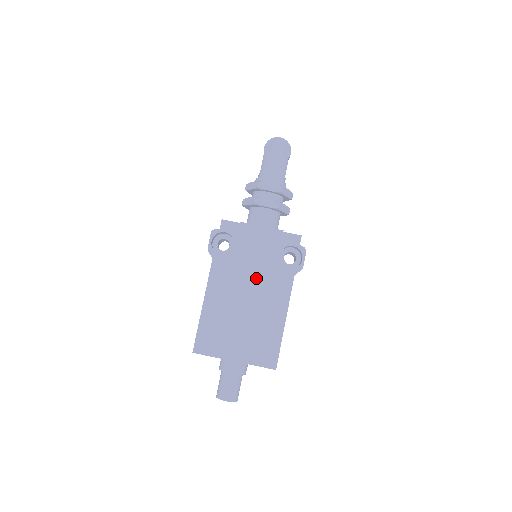
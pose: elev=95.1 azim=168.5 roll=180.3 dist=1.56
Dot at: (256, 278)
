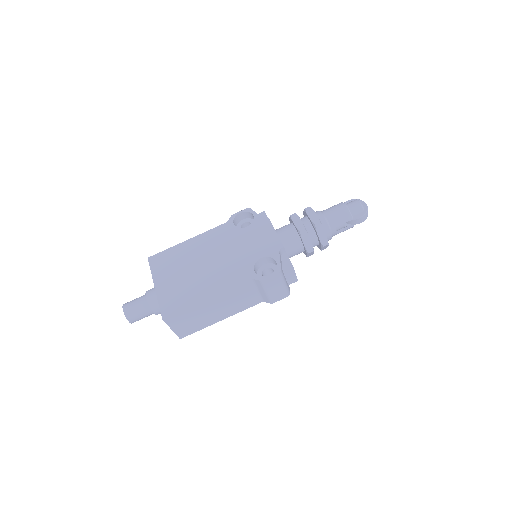
Dot at: (231, 256)
